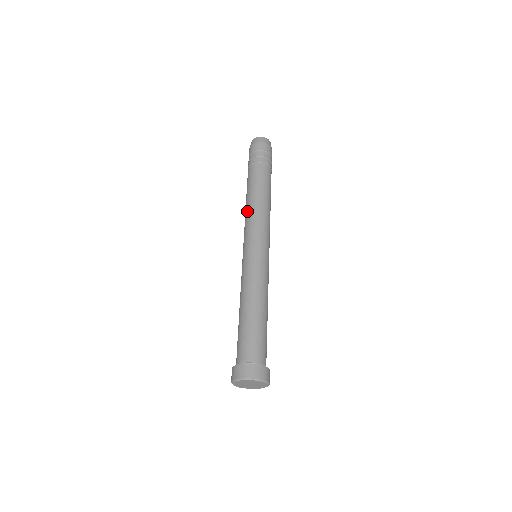
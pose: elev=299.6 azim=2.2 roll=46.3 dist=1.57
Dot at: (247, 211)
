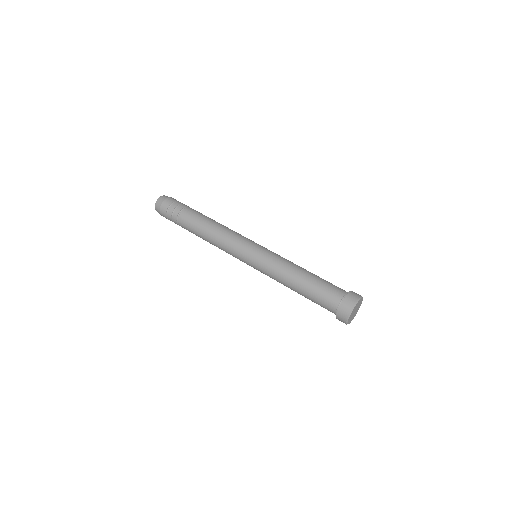
Dot at: (217, 236)
